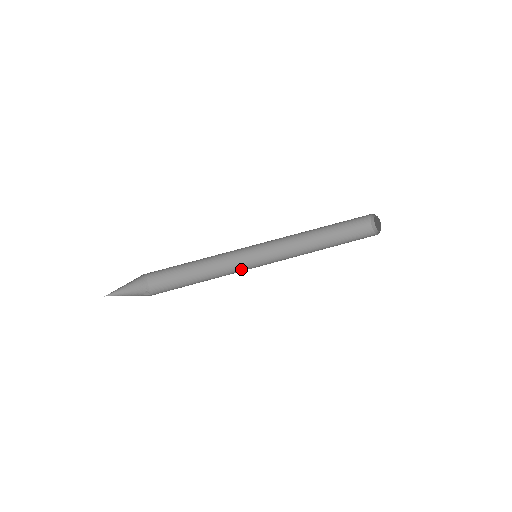
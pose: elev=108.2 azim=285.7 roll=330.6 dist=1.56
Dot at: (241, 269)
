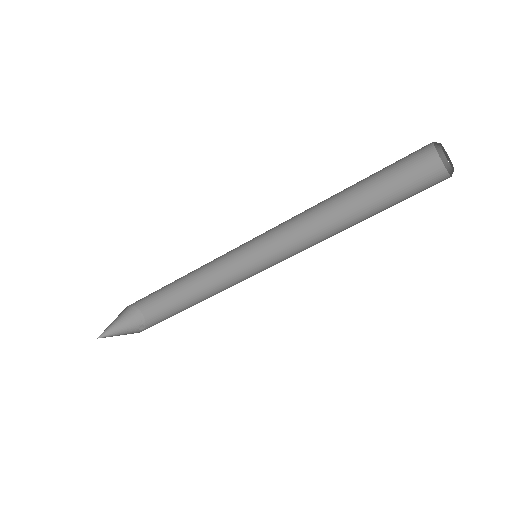
Dot at: (244, 277)
